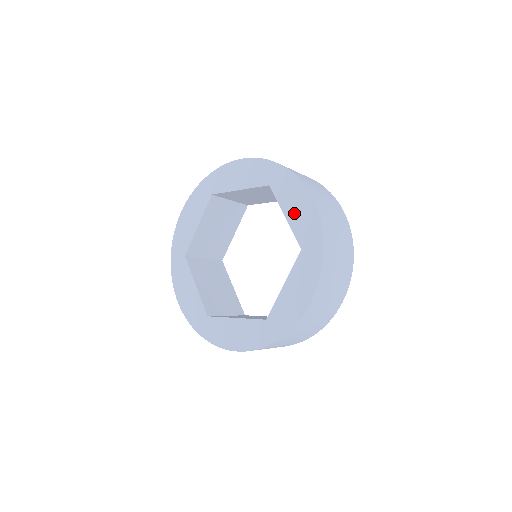
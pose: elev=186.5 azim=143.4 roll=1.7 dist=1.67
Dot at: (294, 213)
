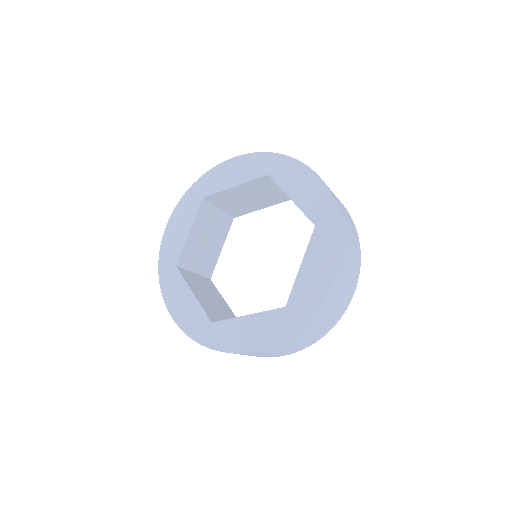
Dot at: (309, 273)
